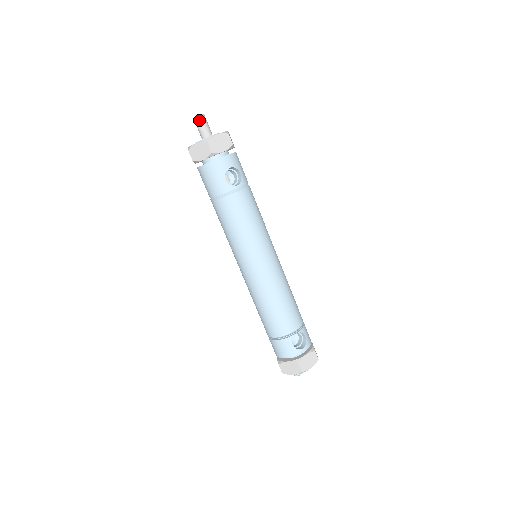
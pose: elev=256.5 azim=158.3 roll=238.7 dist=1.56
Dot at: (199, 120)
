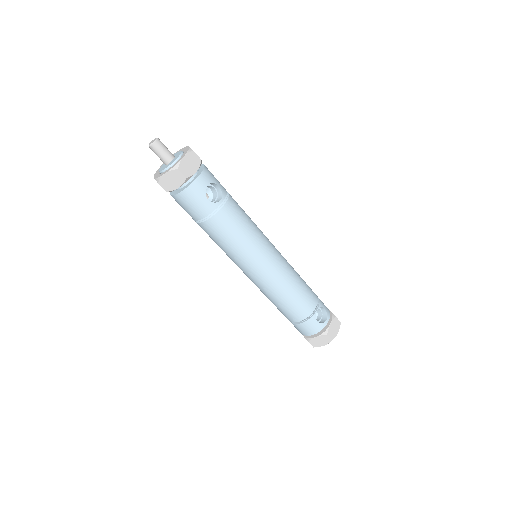
Dot at: (156, 147)
